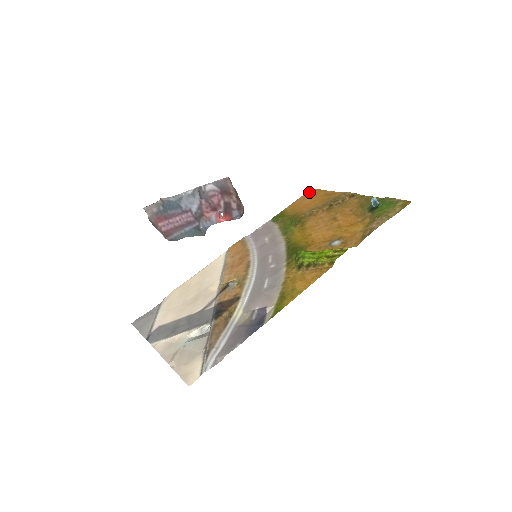
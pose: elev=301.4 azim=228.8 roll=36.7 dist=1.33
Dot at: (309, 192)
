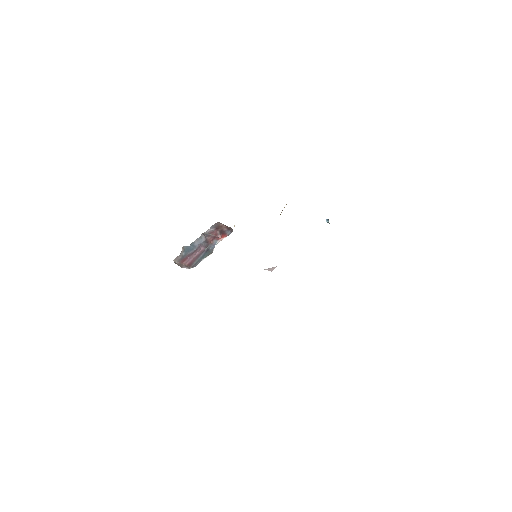
Dot at: occluded
